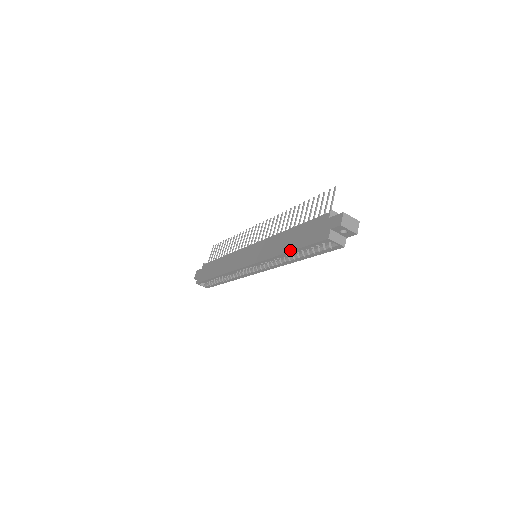
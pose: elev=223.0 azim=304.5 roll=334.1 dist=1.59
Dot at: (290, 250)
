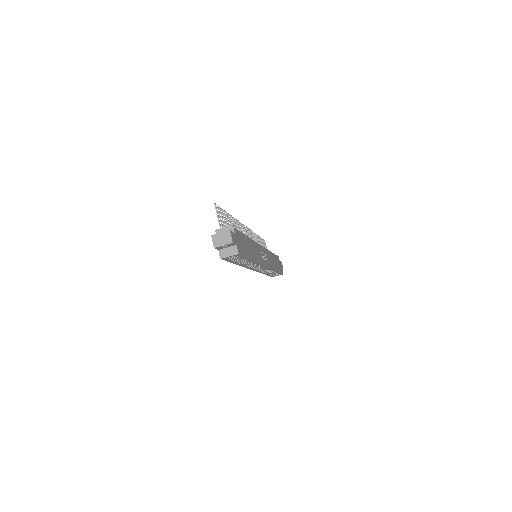
Dot at: (235, 263)
